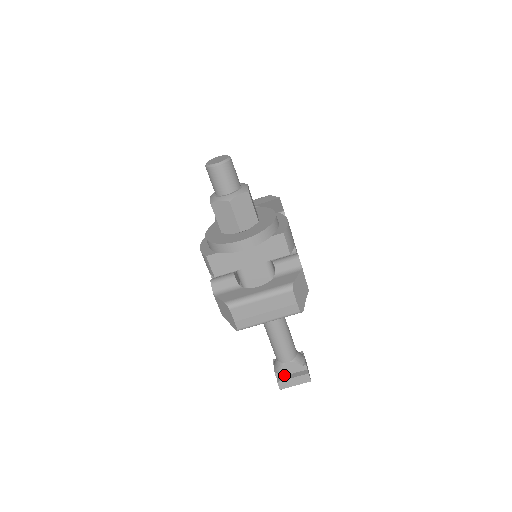
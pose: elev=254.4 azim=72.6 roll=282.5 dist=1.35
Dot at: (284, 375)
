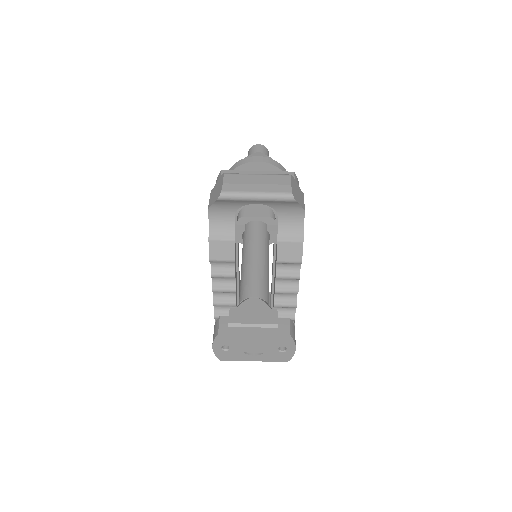
Dot at: occluded
